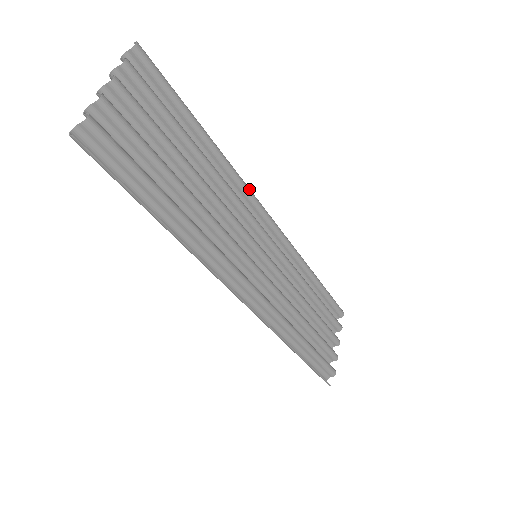
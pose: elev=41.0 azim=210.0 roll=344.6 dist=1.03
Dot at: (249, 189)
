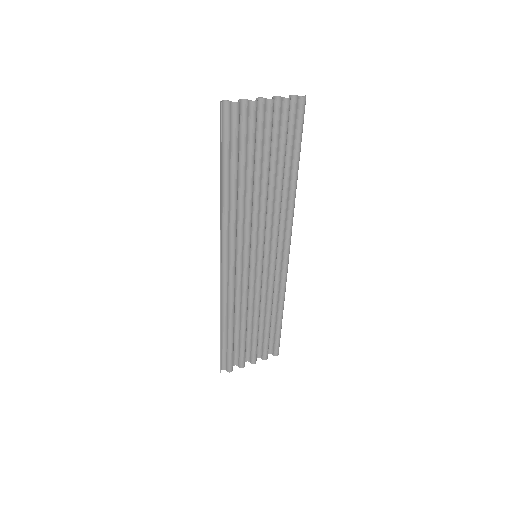
Dot at: (292, 222)
